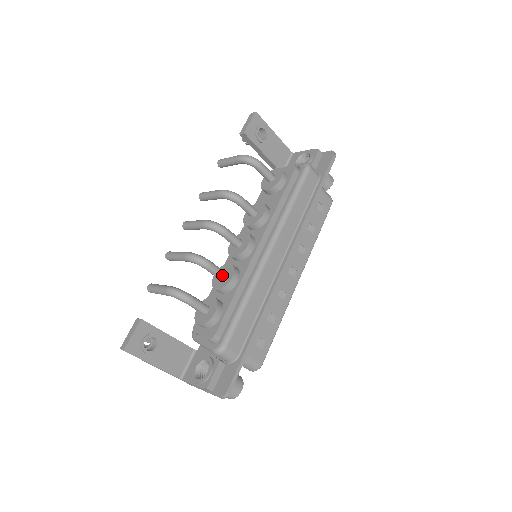
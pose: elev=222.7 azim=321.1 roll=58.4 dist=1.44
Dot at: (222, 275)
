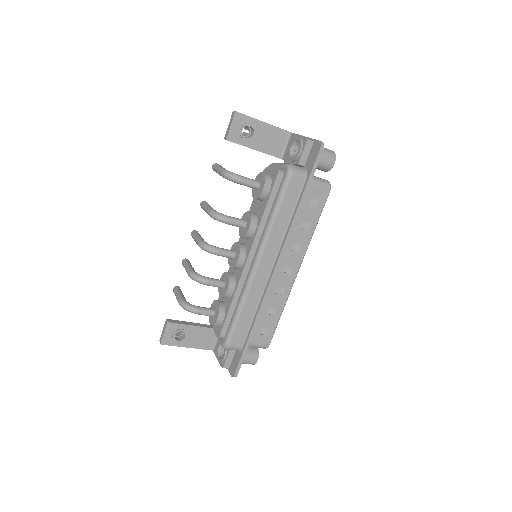
Dot at: (221, 286)
